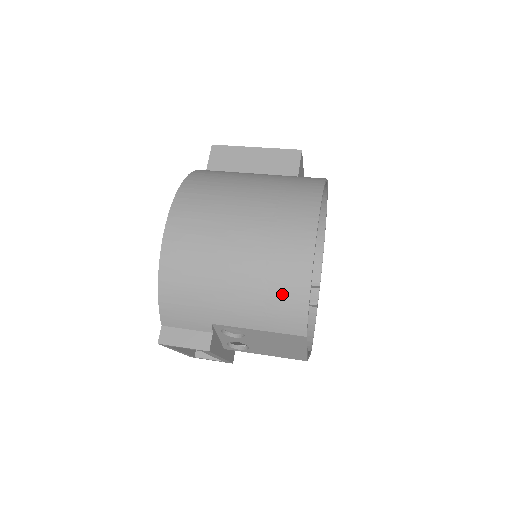
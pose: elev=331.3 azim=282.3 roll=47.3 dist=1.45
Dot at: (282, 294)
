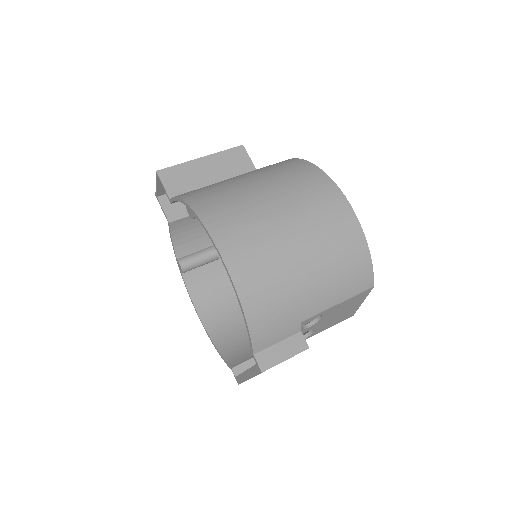
Dot at: (350, 260)
